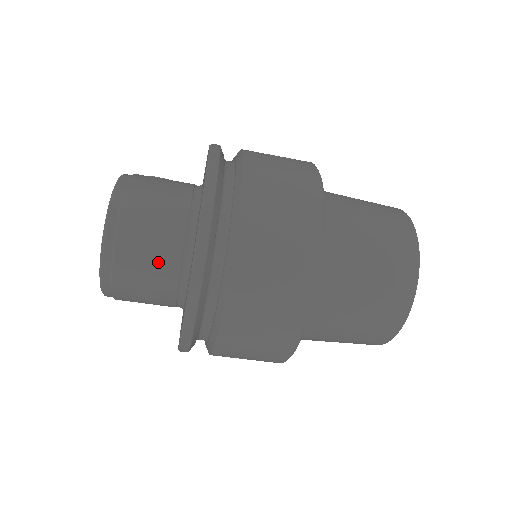
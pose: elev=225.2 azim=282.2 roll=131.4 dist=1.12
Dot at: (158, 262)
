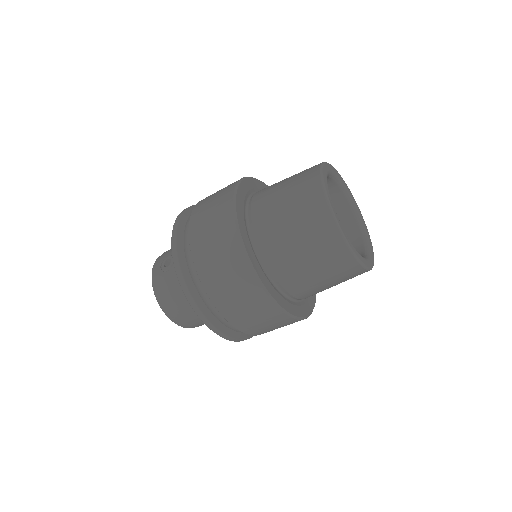
Dot at: occluded
